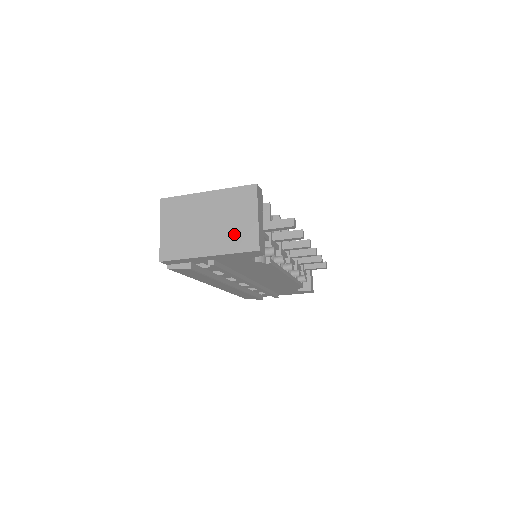
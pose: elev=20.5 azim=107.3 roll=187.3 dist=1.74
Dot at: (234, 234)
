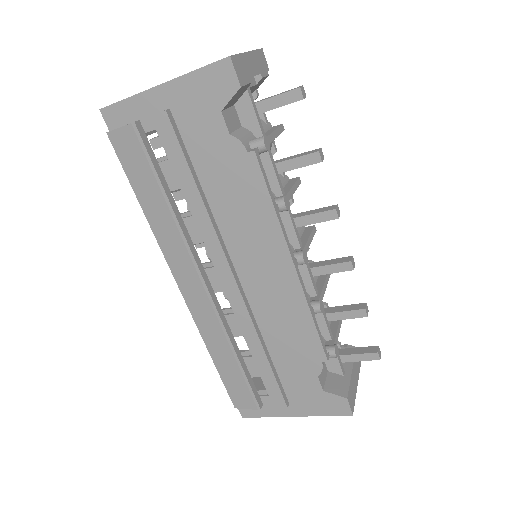
Dot at: occluded
